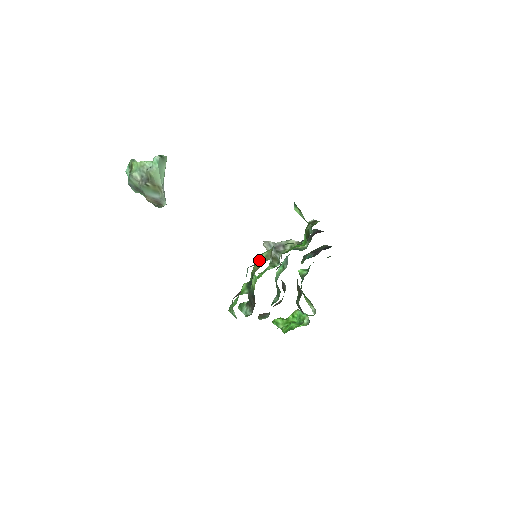
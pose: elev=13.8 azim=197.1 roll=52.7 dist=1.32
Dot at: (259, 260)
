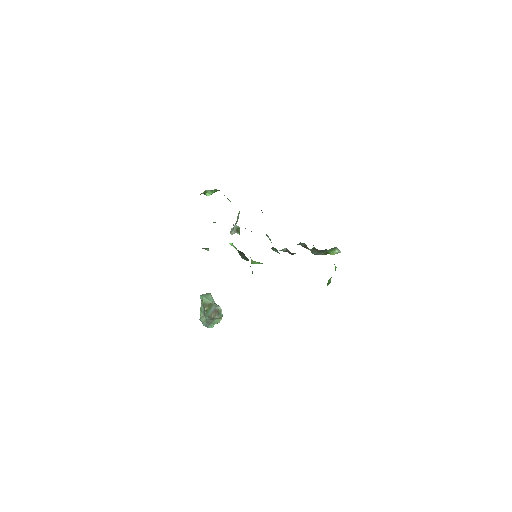
Dot at: occluded
